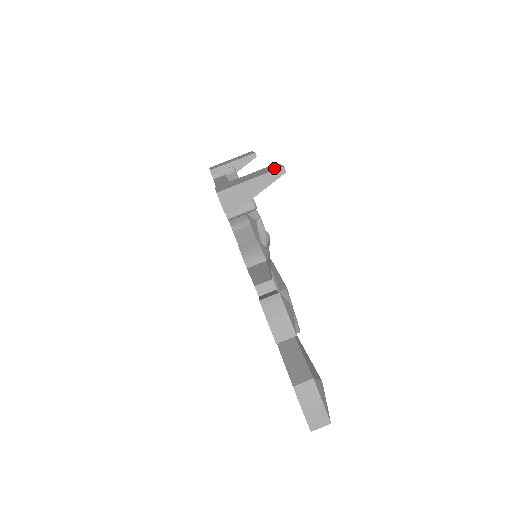
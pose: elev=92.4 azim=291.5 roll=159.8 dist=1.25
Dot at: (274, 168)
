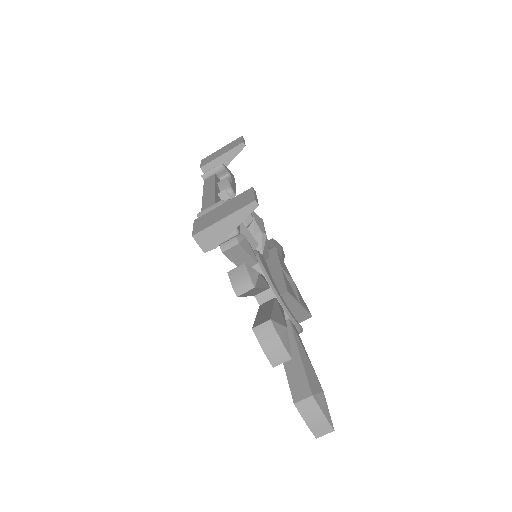
Dot at: (247, 201)
